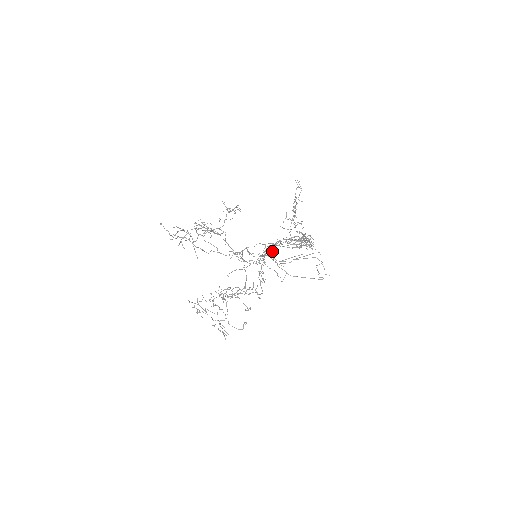
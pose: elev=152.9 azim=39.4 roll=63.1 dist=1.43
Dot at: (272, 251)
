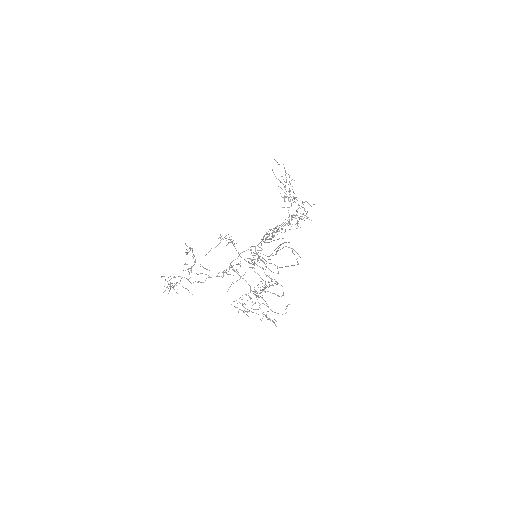
Dot at: occluded
